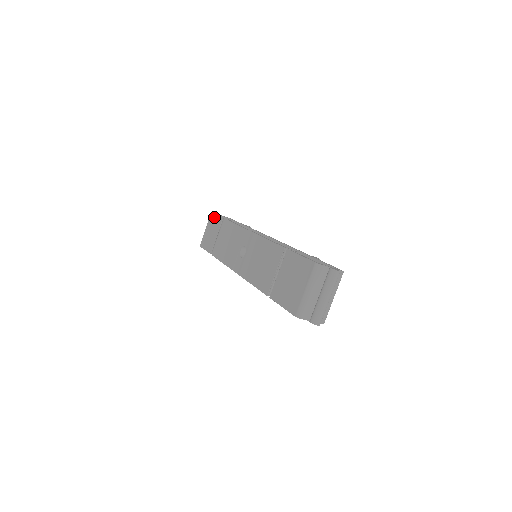
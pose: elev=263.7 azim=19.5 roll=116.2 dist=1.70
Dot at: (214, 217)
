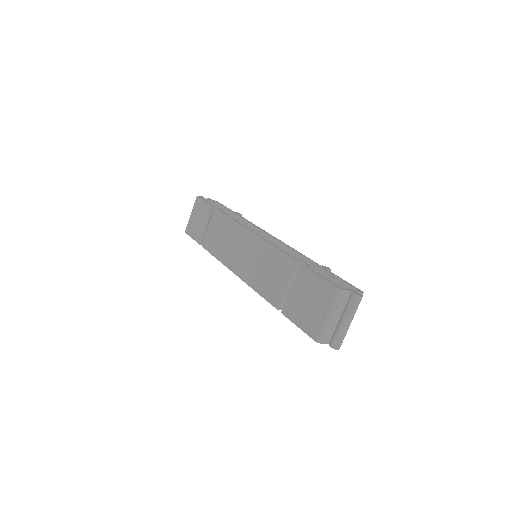
Dot at: (201, 203)
